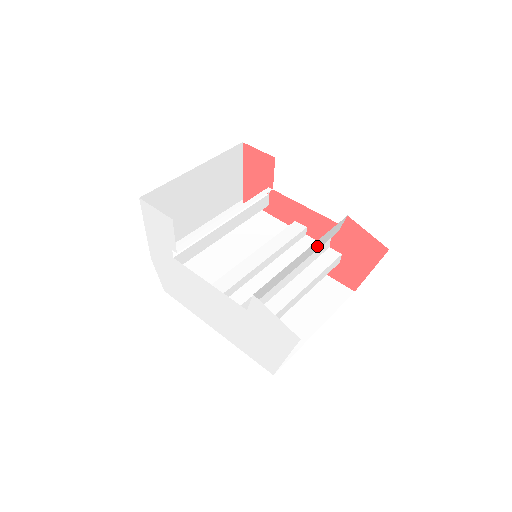
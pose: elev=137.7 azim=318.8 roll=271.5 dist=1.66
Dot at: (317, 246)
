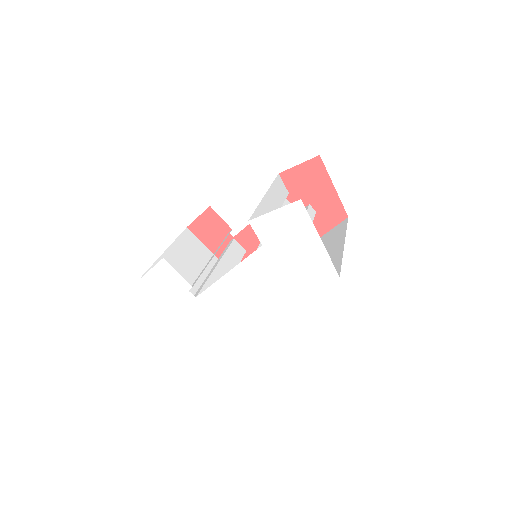
Dot at: (278, 199)
